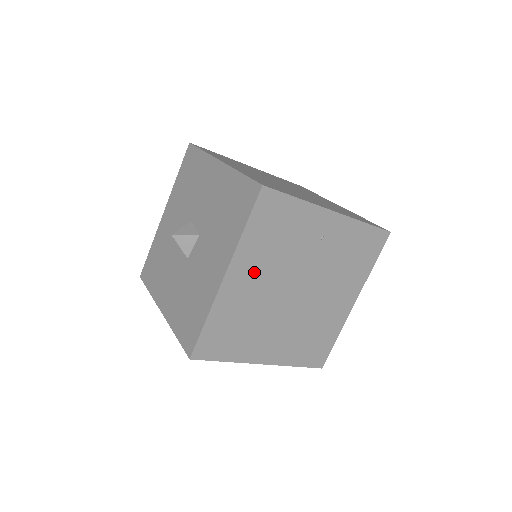
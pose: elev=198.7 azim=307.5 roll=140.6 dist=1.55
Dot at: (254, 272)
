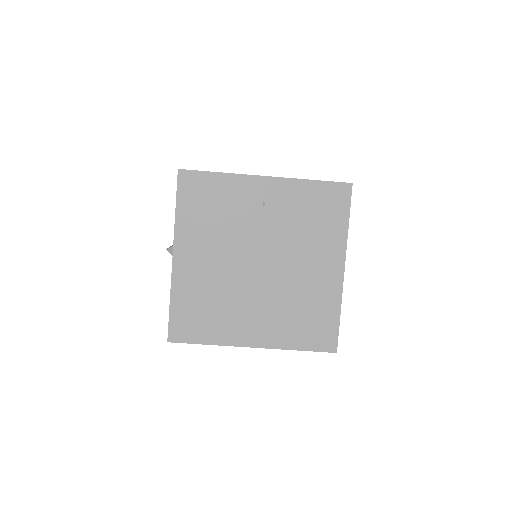
Dot at: (202, 249)
